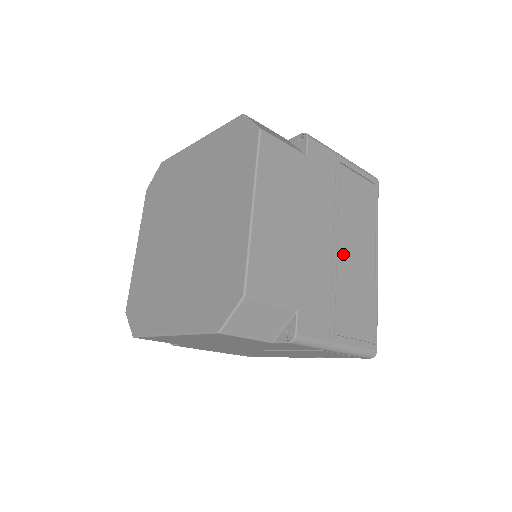
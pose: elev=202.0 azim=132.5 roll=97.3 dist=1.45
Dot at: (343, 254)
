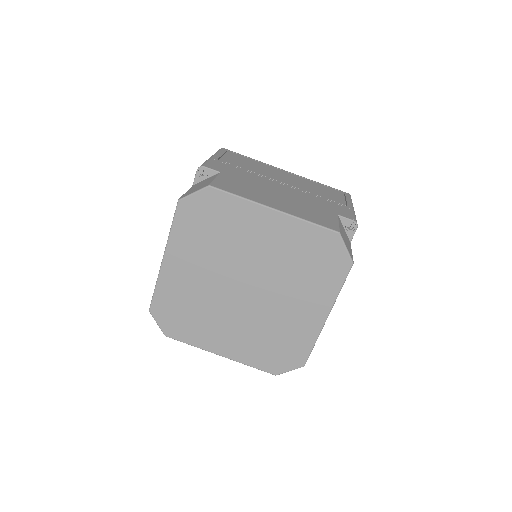
Dot at: occluded
